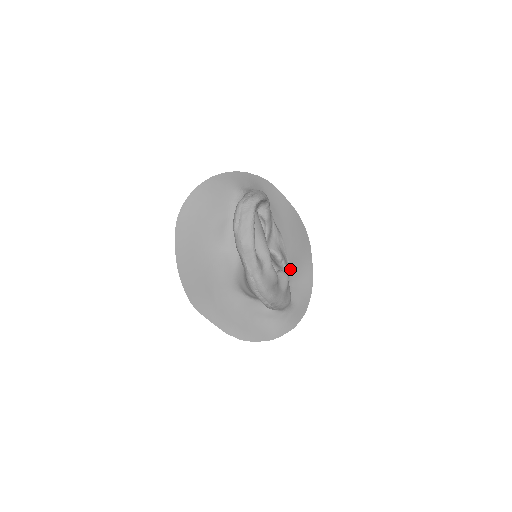
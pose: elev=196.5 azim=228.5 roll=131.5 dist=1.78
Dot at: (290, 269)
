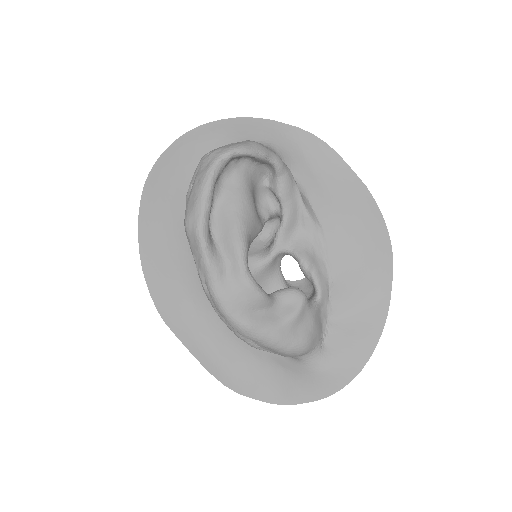
Dot at: (335, 291)
